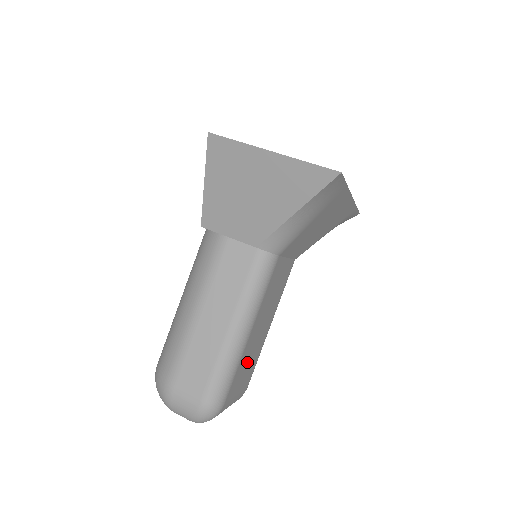
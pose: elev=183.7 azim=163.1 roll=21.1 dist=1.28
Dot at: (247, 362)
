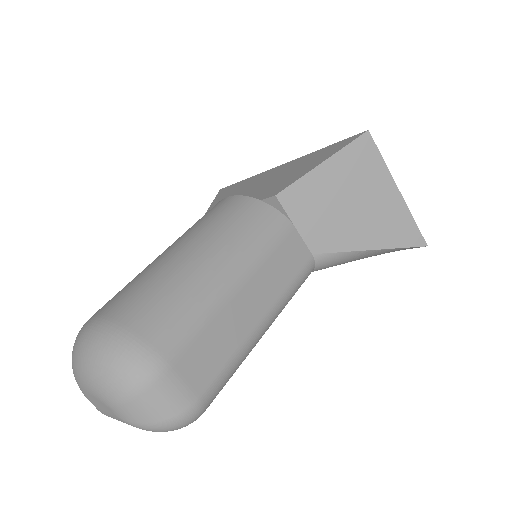
Dot at: occluded
